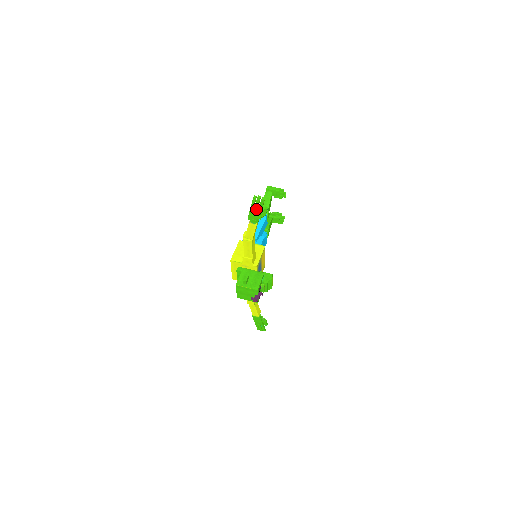
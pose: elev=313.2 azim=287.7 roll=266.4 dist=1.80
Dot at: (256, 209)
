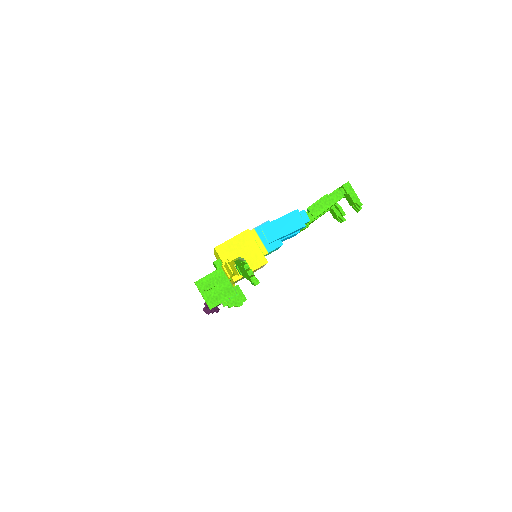
Dot at: occluded
